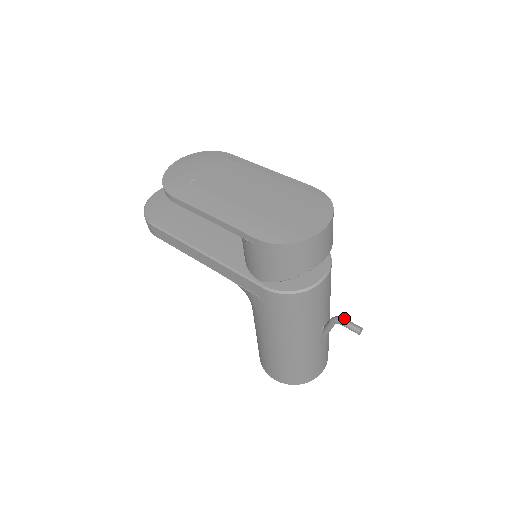
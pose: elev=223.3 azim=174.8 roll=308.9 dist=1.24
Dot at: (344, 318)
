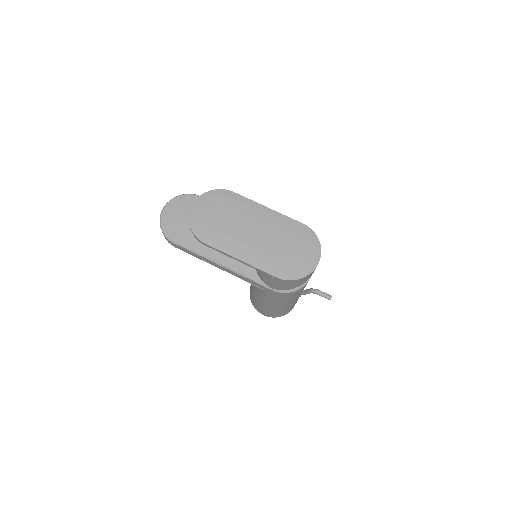
Dot at: (320, 291)
